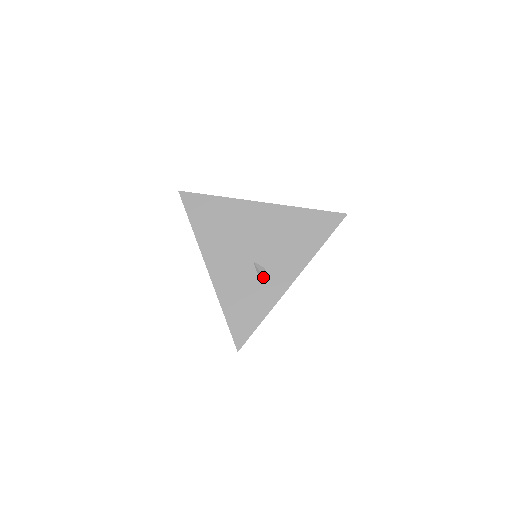
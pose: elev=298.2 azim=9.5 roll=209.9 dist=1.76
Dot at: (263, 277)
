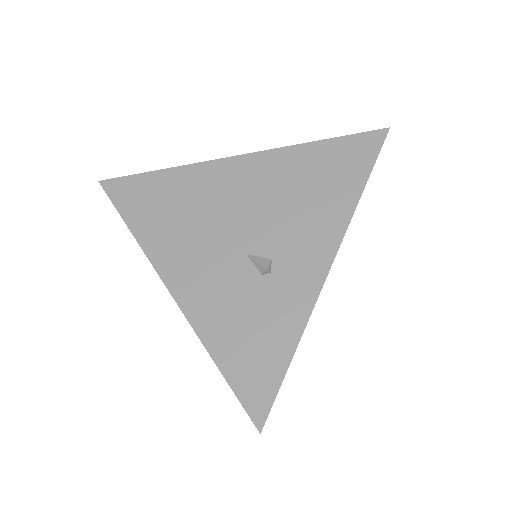
Dot at: (272, 276)
